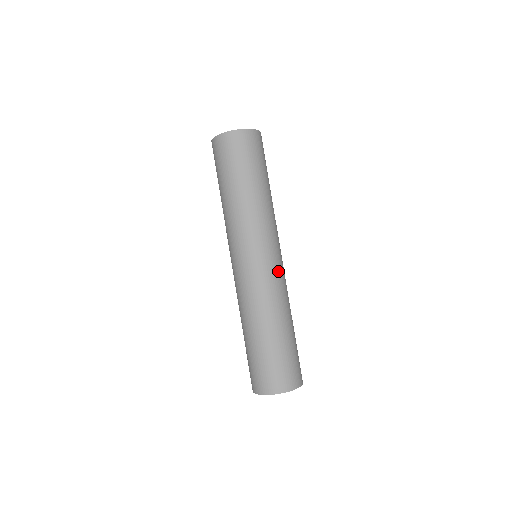
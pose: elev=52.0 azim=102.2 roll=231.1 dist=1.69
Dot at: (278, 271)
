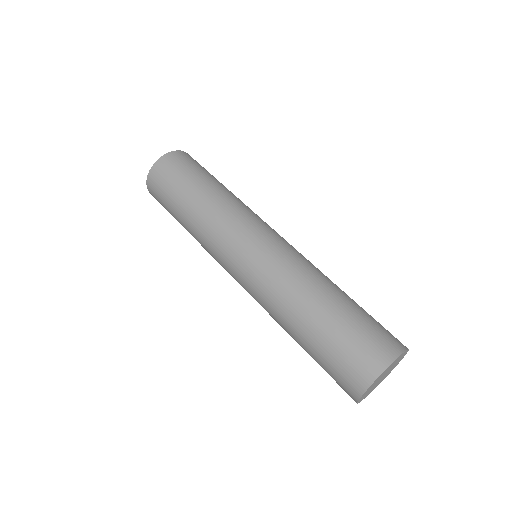
Dot at: (279, 248)
